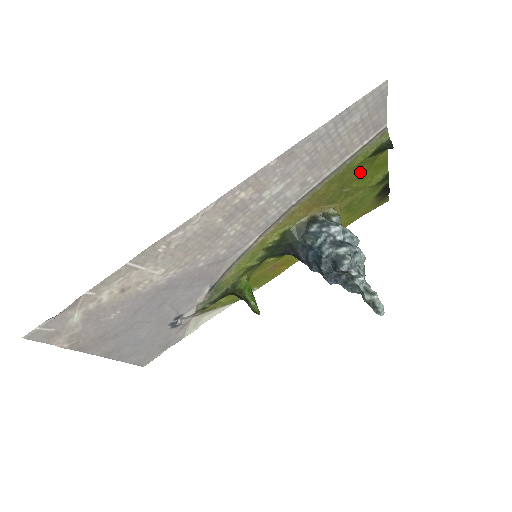
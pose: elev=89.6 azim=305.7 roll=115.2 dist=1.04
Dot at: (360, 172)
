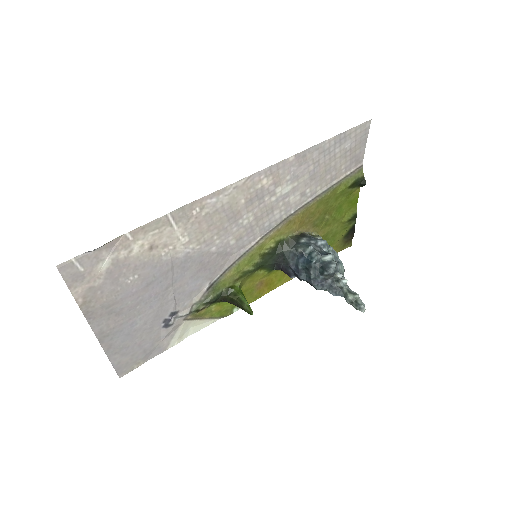
Dot at: (339, 202)
